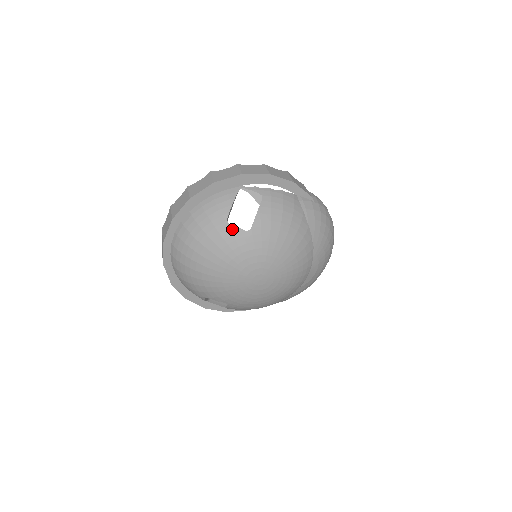
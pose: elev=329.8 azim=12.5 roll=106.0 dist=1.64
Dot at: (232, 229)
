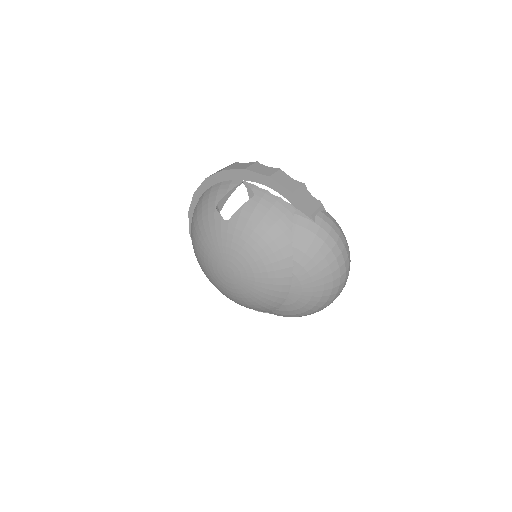
Dot at: (216, 214)
